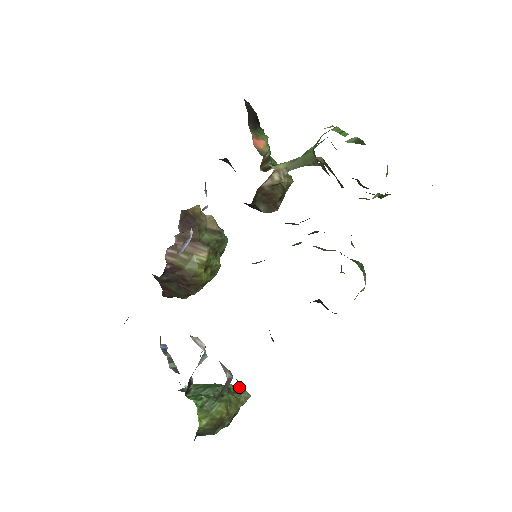
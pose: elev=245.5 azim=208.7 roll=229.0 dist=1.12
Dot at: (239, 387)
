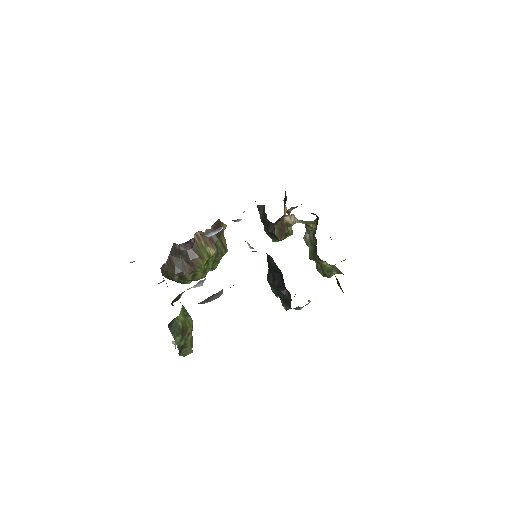
Dot at: occluded
